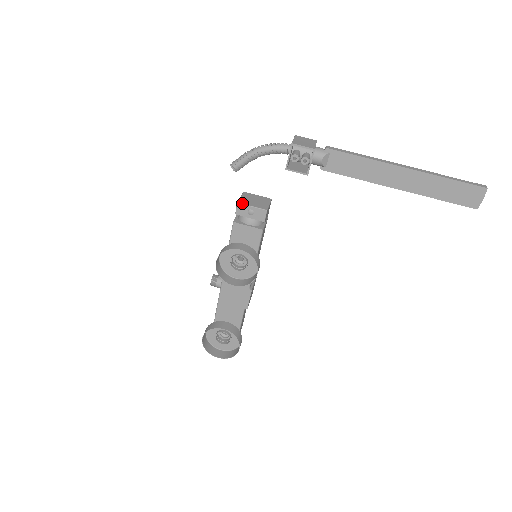
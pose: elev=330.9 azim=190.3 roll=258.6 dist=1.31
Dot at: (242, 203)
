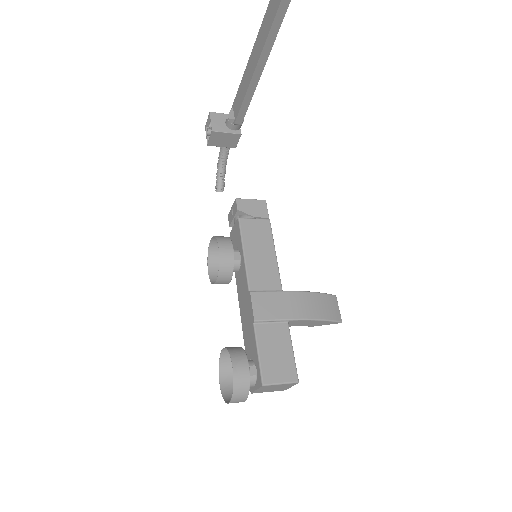
Dot at: (229, 212)
